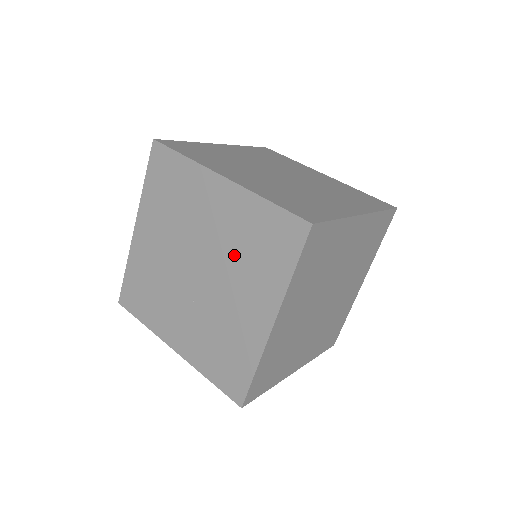
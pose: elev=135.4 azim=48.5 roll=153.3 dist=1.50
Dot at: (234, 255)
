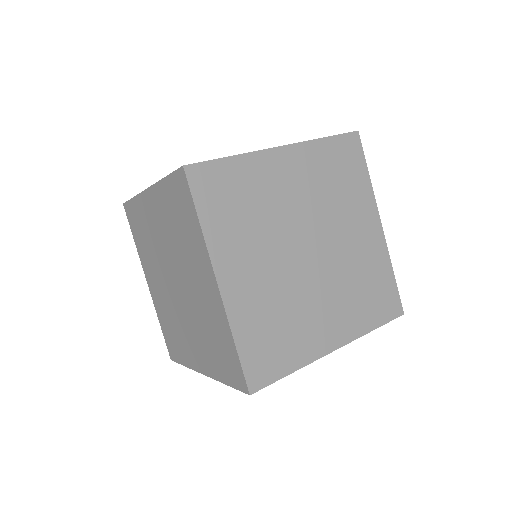
Dot at: (177, 245)
